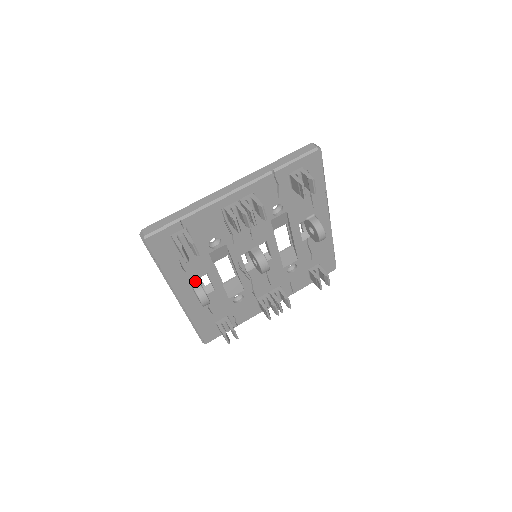
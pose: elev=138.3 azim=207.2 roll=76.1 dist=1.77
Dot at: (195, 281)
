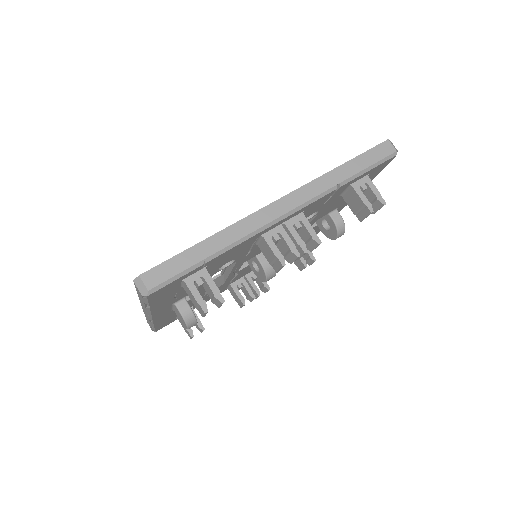
Dot at: (182, 302)
